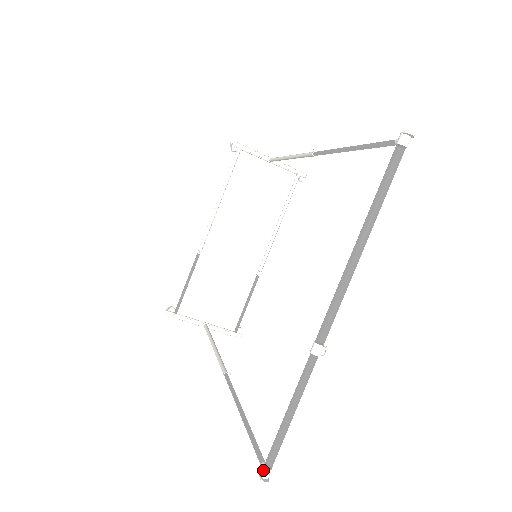
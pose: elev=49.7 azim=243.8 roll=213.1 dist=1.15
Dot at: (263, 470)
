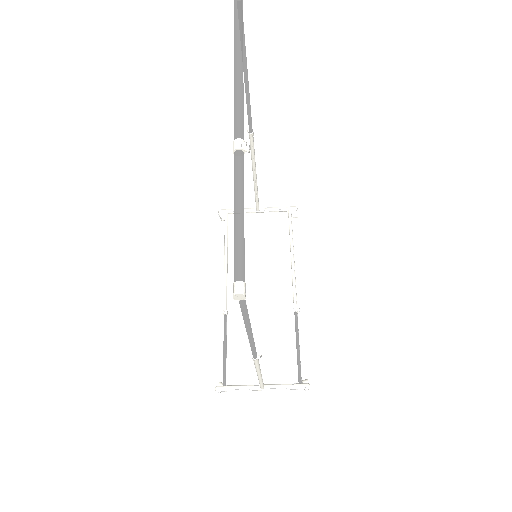
Dot at: (233, 287)
